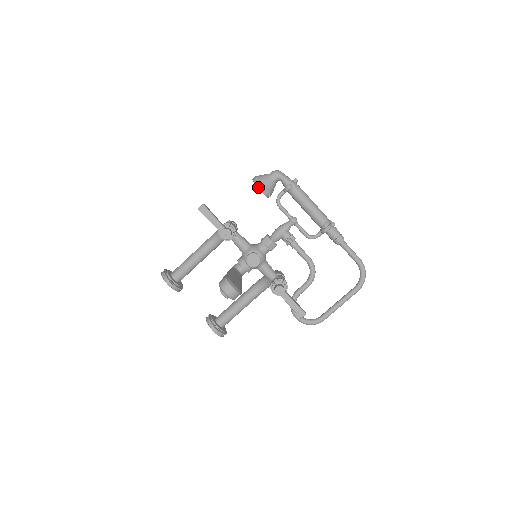
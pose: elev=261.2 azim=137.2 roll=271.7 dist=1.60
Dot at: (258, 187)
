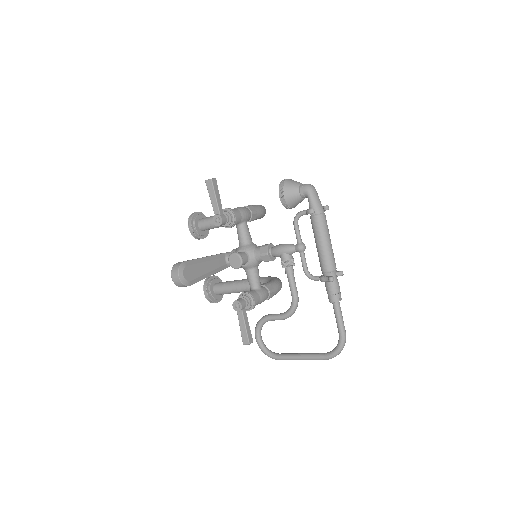
Dot at: (279, 192)
